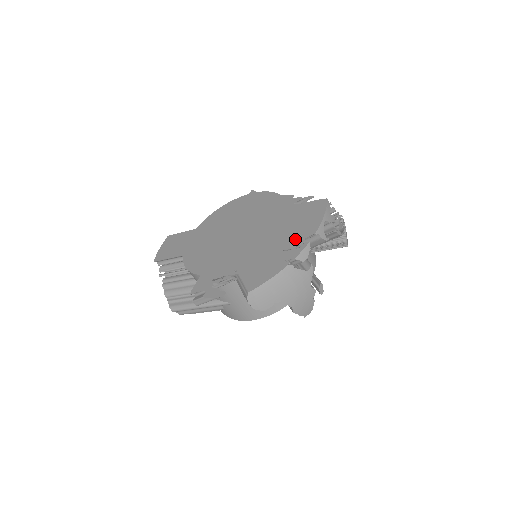
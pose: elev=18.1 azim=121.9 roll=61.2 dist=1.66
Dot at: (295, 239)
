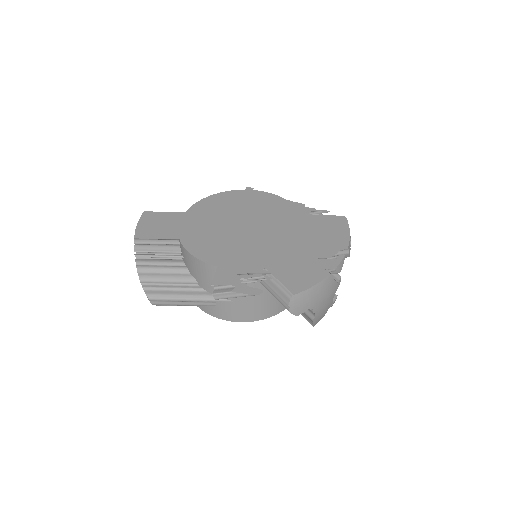
Dot at: (327, 249)
